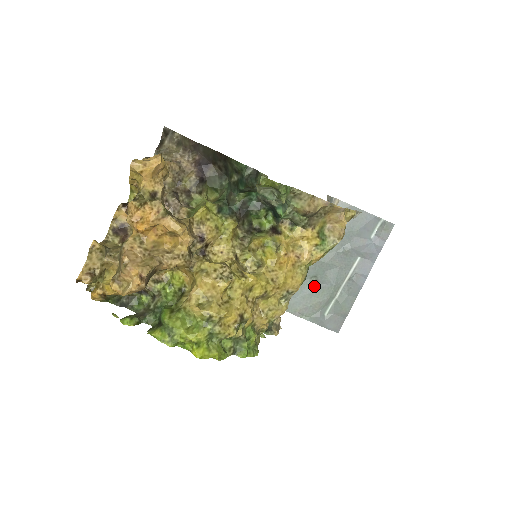
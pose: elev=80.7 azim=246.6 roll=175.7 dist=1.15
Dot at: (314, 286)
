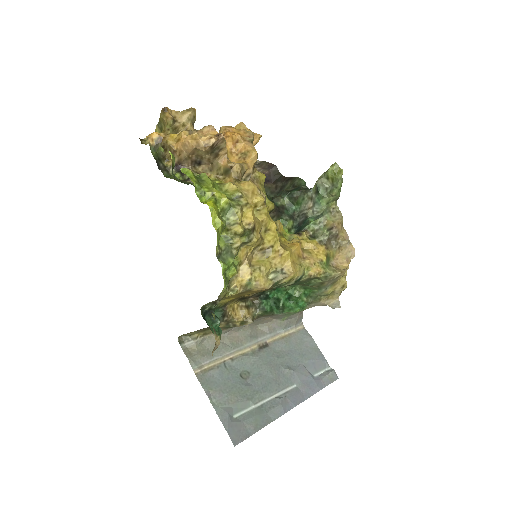
Dot at: (242, 380)
